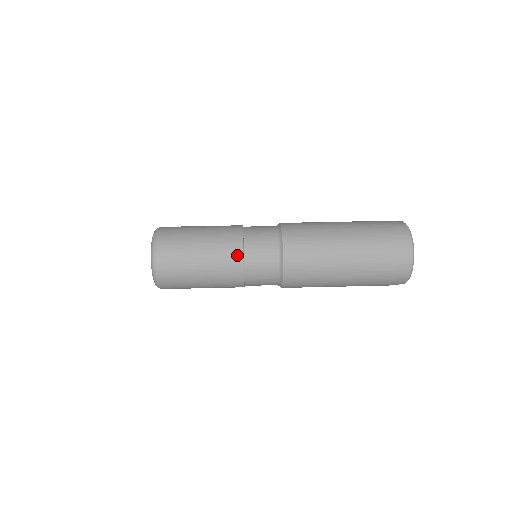
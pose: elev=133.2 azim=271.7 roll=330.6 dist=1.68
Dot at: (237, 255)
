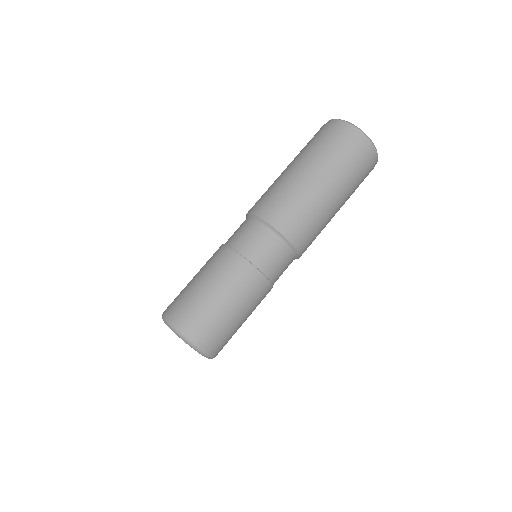
Dot at: (258, 278)
